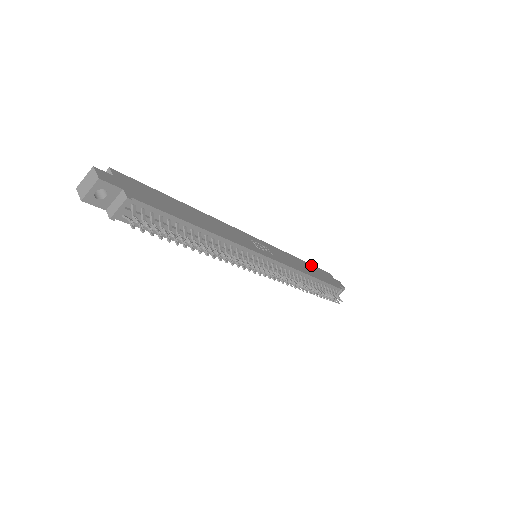
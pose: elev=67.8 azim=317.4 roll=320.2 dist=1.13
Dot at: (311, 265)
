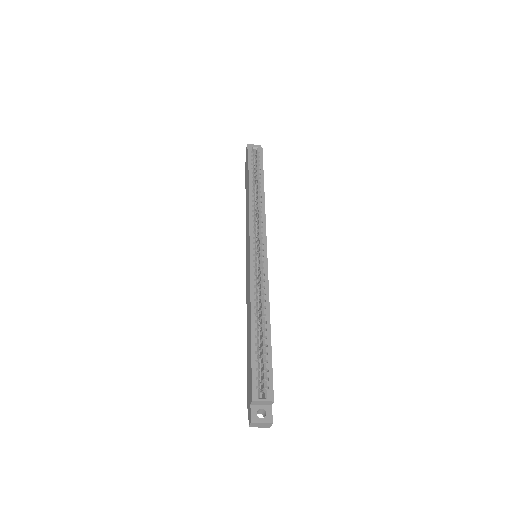
Dot at: occluded
